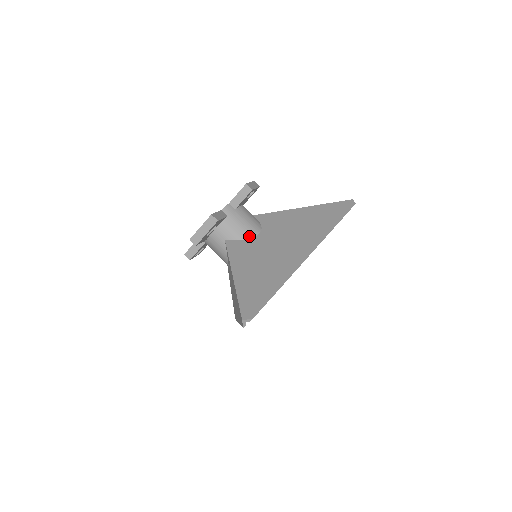
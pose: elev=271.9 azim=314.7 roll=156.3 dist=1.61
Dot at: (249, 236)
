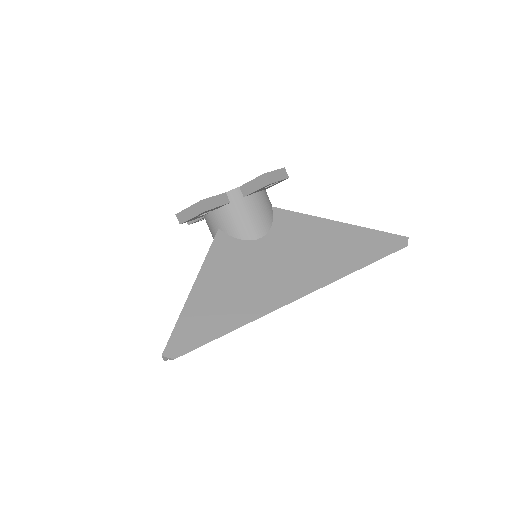
Dot at: (246, 237)
